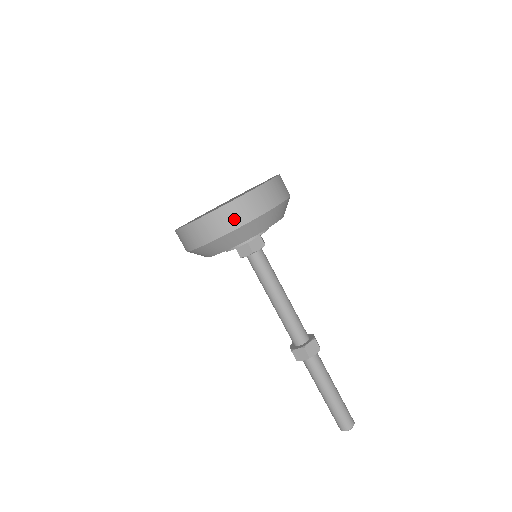
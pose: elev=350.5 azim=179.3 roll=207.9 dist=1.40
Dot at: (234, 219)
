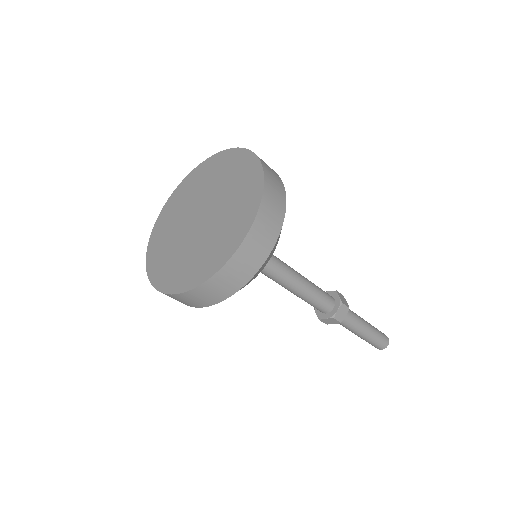
Dot at: (232, 283)
